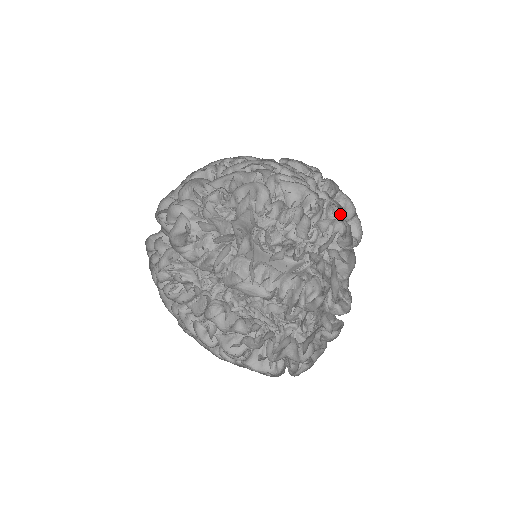
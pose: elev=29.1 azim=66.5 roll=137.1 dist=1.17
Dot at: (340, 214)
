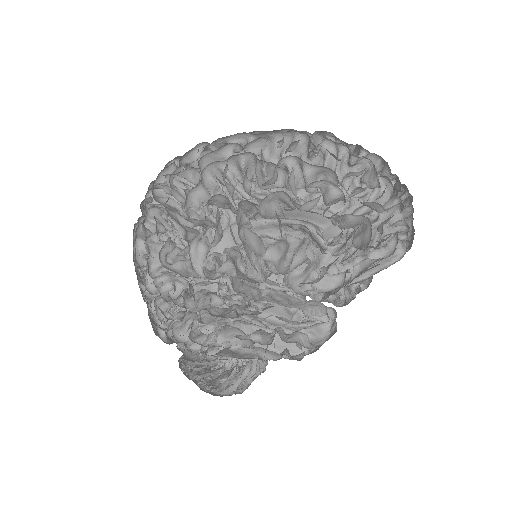
Dot at: occluded
